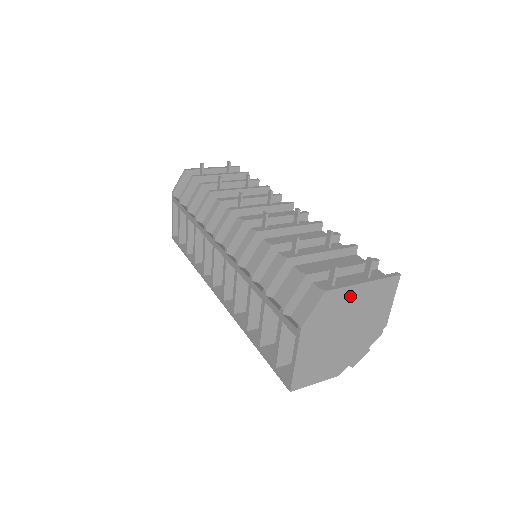
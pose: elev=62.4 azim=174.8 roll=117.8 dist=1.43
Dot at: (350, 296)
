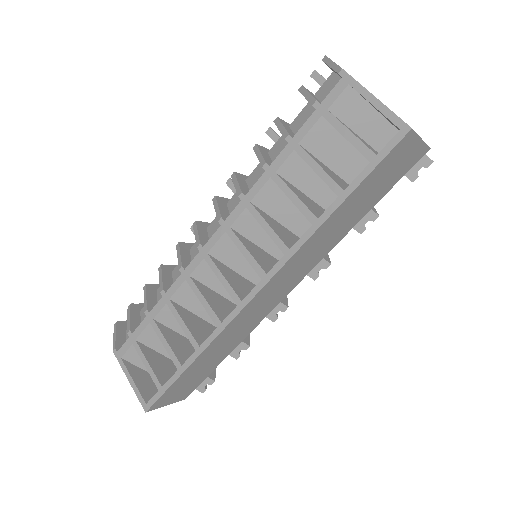
Dot at: occluded
